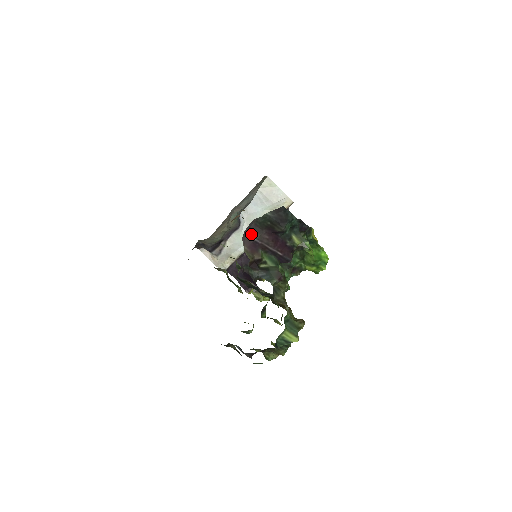
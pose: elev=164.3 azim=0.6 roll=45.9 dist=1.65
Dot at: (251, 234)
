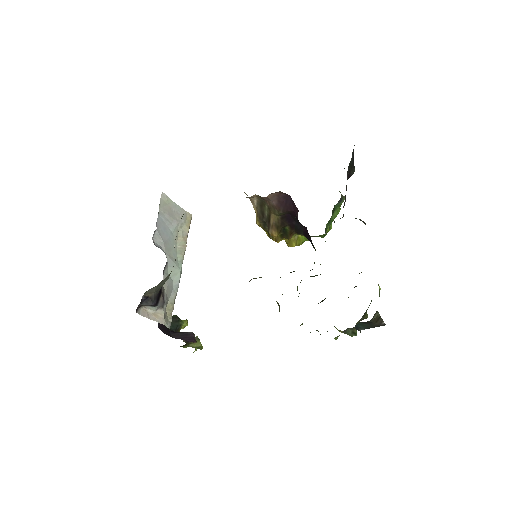
Dot at: occluded
